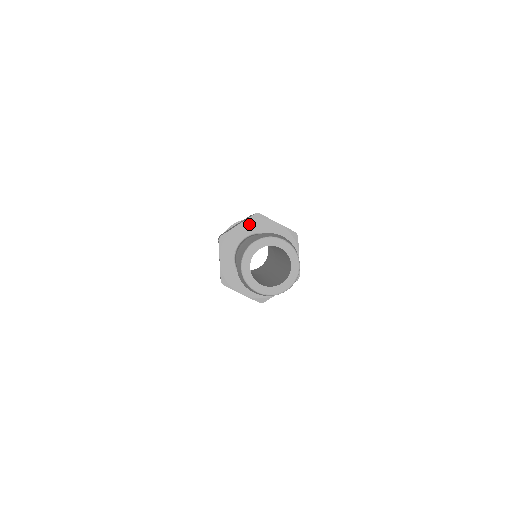
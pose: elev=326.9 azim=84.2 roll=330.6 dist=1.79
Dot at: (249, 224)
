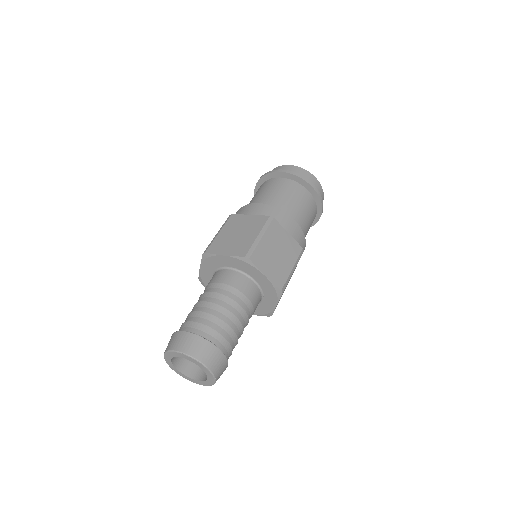
Dot at: (235, 261)
